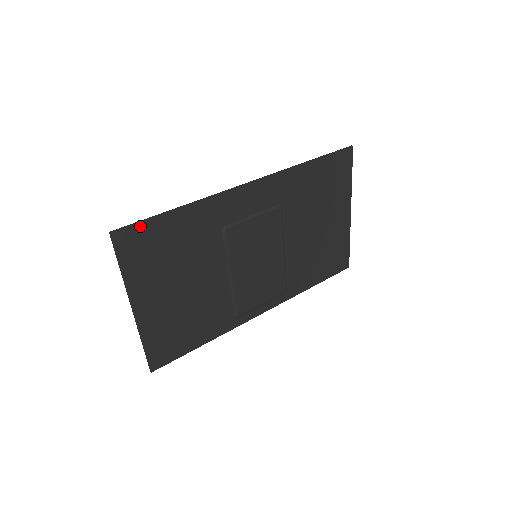
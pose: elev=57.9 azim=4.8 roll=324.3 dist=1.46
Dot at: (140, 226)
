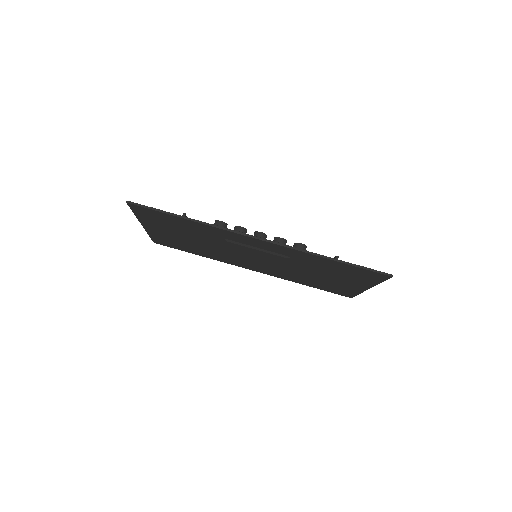
Dot at: (151, 210)
